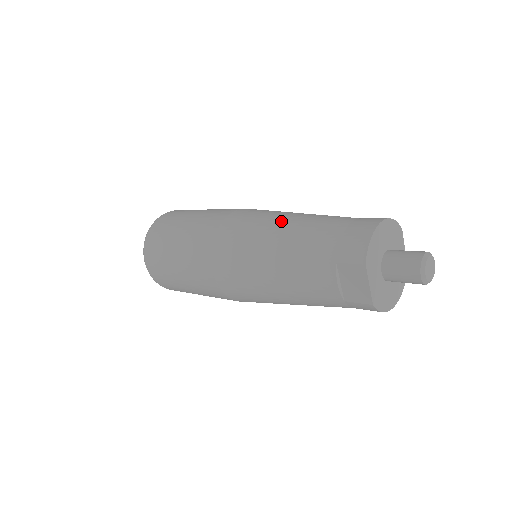
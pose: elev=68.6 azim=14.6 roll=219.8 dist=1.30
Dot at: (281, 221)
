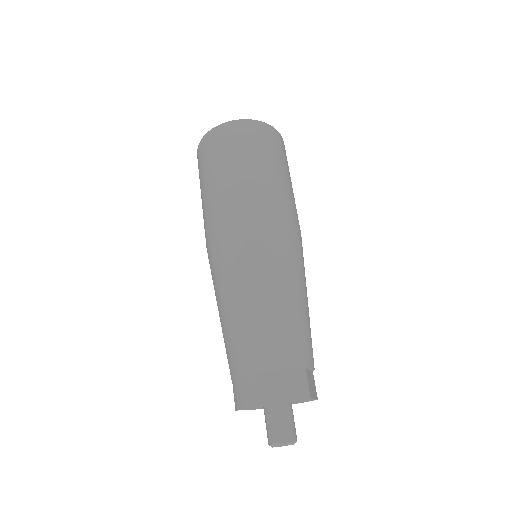
Dot at: (239, 299)
